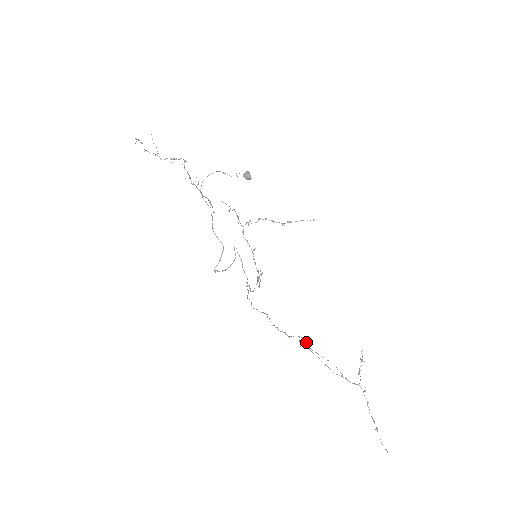
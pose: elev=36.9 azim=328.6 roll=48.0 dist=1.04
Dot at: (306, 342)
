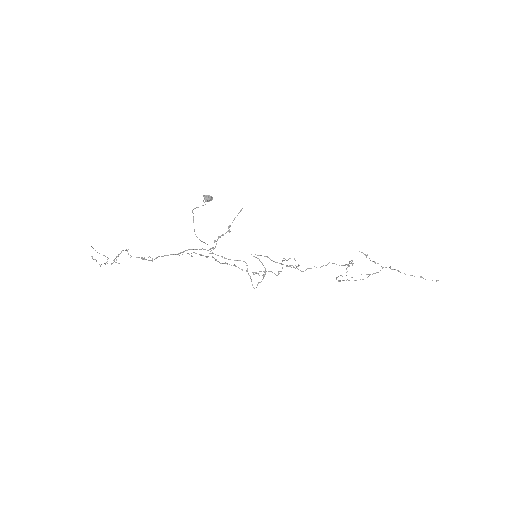
Dot at: (352, 264)
